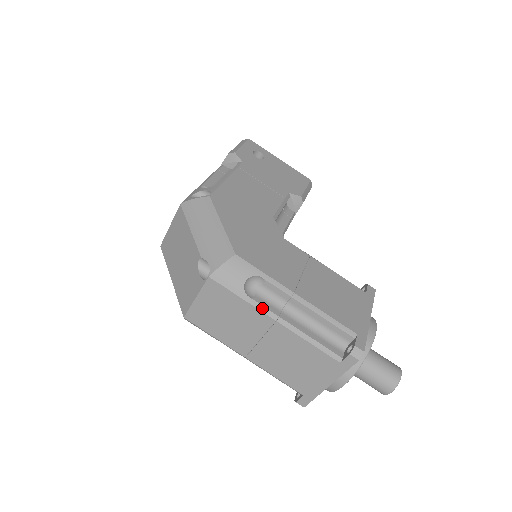
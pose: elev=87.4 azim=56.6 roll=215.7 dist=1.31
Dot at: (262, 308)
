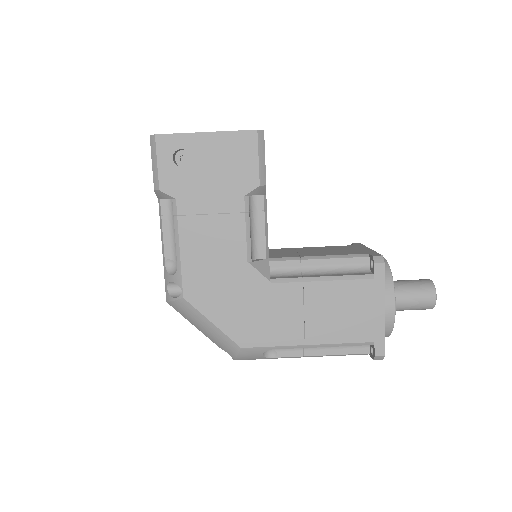
Dot at: occluded
